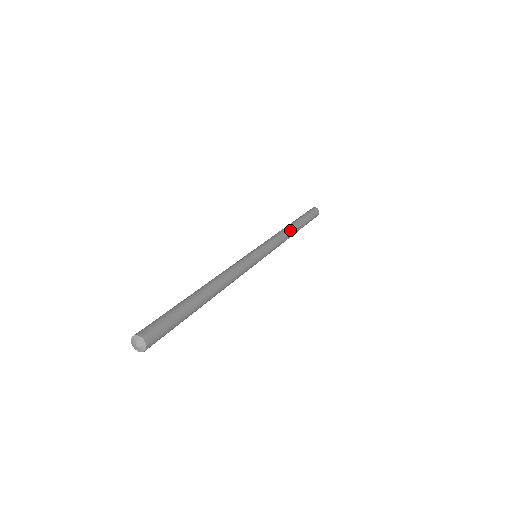
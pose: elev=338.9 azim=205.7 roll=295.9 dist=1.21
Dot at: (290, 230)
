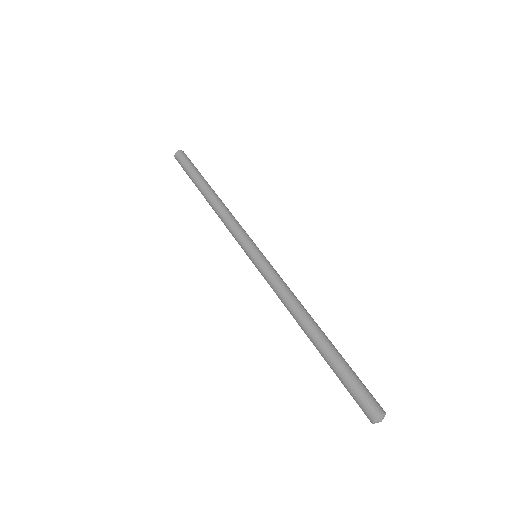
Dot at: (221, 201)
